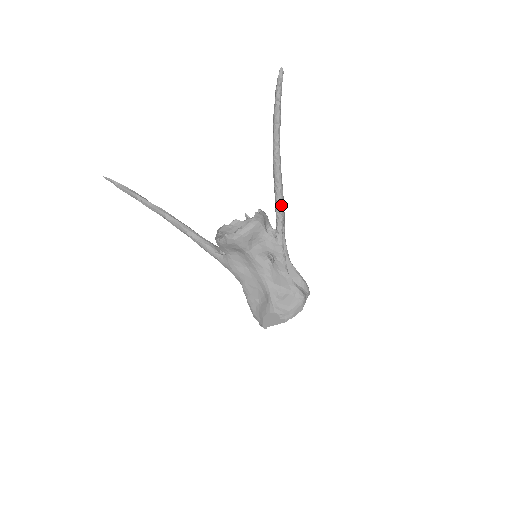
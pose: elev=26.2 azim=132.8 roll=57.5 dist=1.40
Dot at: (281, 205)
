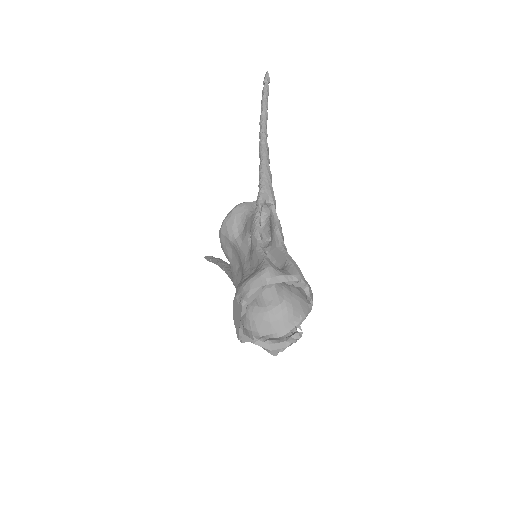
Dot at: (262, 176)
